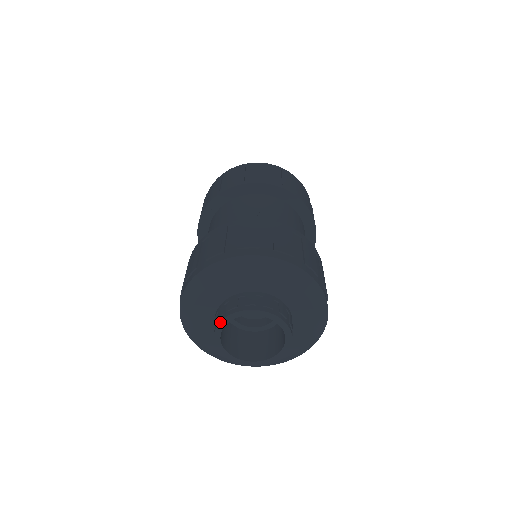
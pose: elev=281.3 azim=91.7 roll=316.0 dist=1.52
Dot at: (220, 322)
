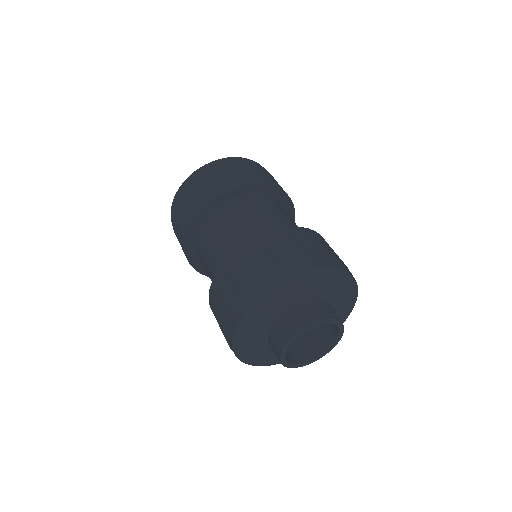
Dot at: (281, 363)
